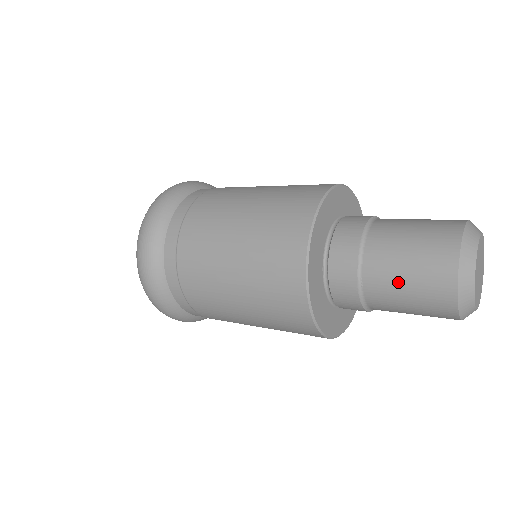
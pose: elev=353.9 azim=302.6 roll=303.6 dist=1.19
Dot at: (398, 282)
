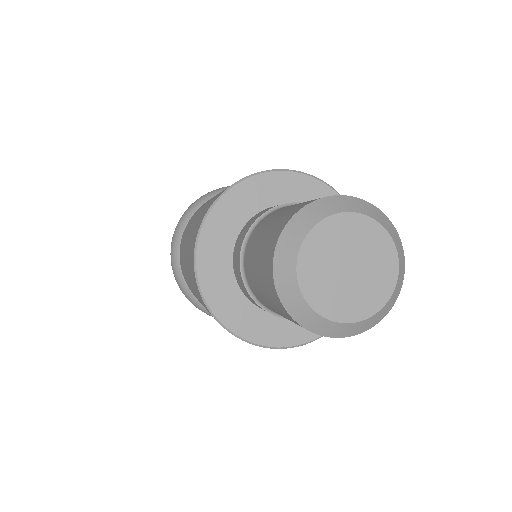
Dot at: (266, 302)
